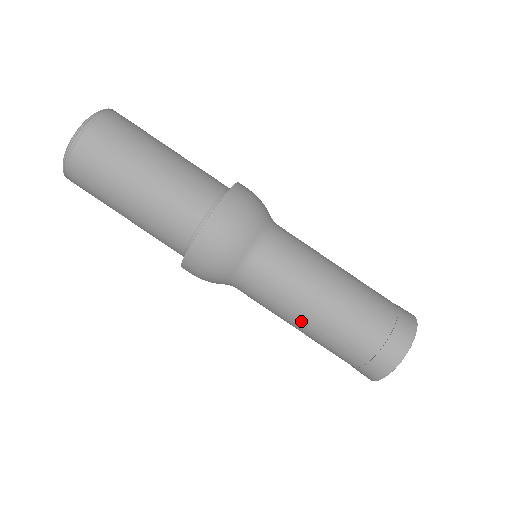
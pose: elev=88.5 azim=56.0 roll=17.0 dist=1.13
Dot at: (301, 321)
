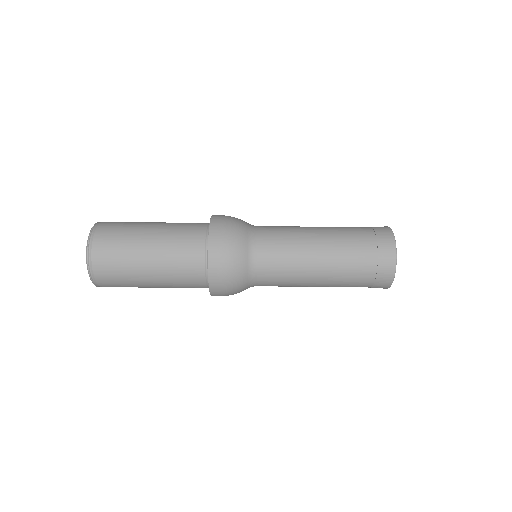
Dot at: (314, 235)
